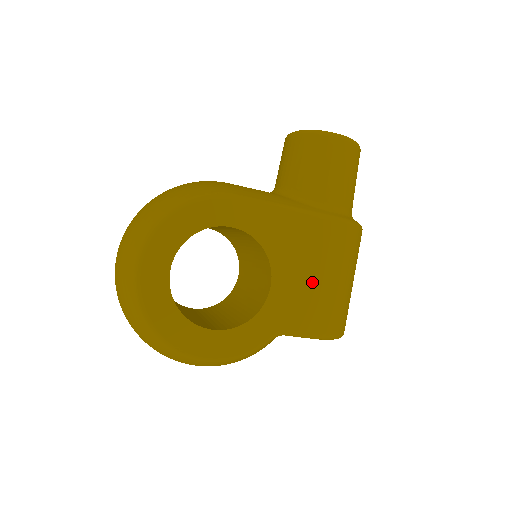
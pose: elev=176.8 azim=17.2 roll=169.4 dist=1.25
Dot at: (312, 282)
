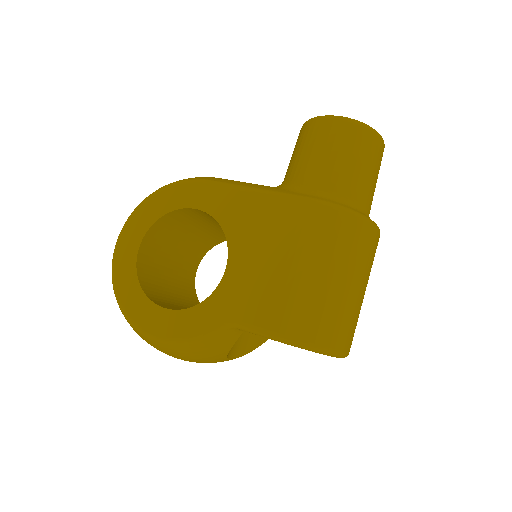
Dot at: (272, 269)
